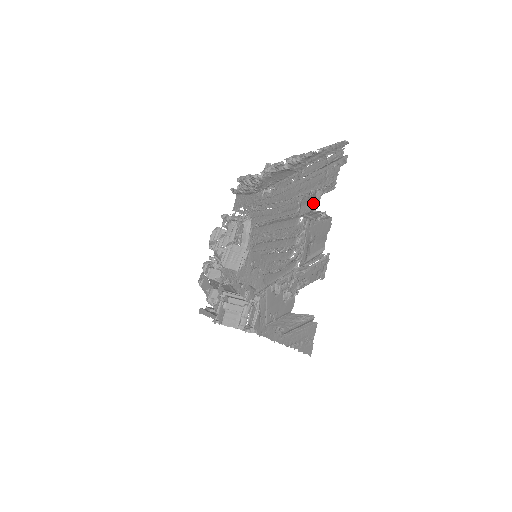
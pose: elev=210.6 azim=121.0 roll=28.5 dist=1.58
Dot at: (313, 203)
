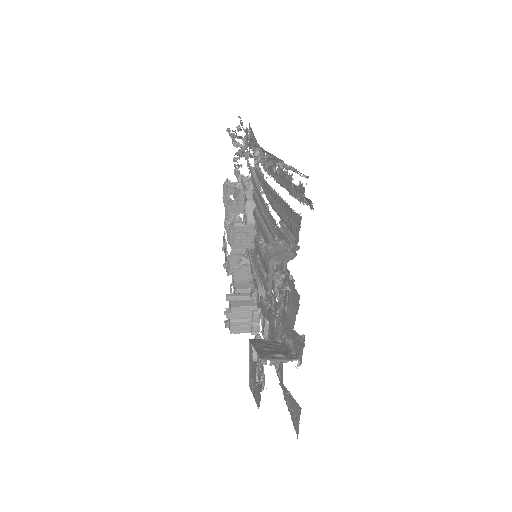
Dot at: occluded
